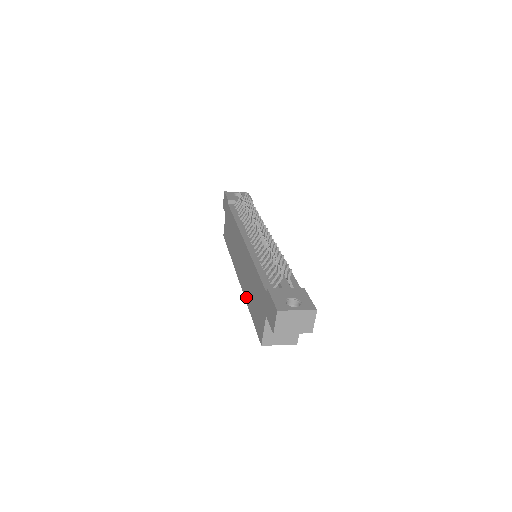
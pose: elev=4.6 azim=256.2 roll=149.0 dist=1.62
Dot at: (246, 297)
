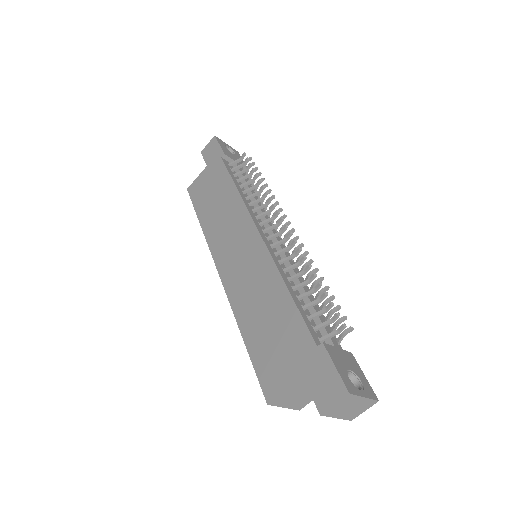
Dot at: (238, 312)
